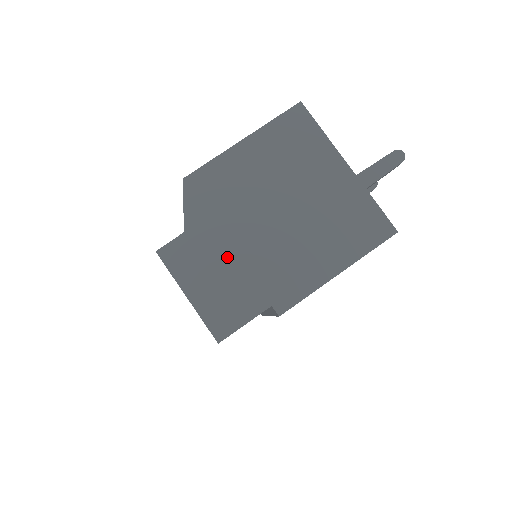
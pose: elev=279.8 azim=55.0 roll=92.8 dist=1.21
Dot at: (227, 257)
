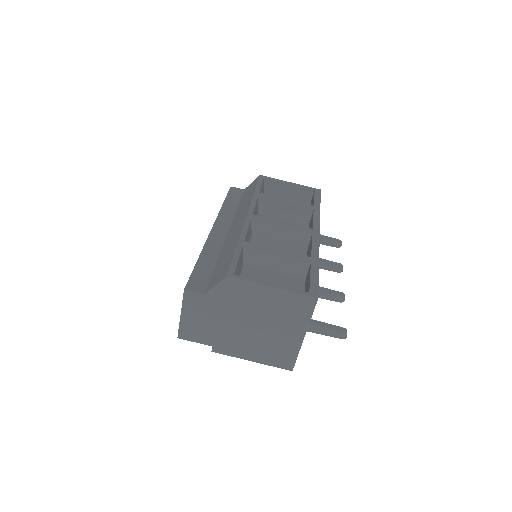
Dot at: (213, 318)
